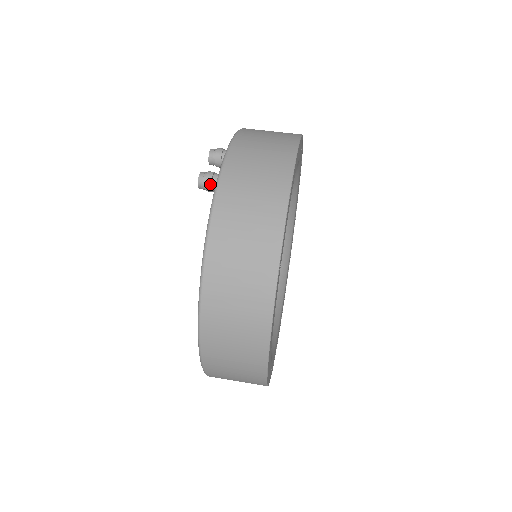
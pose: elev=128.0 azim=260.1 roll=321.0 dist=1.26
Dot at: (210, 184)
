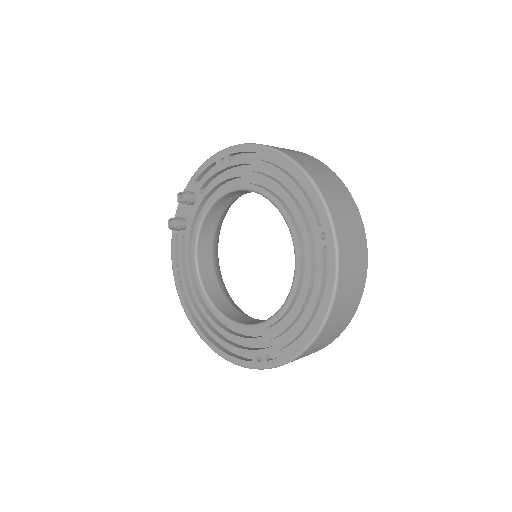
Dot at: (188, 191)
